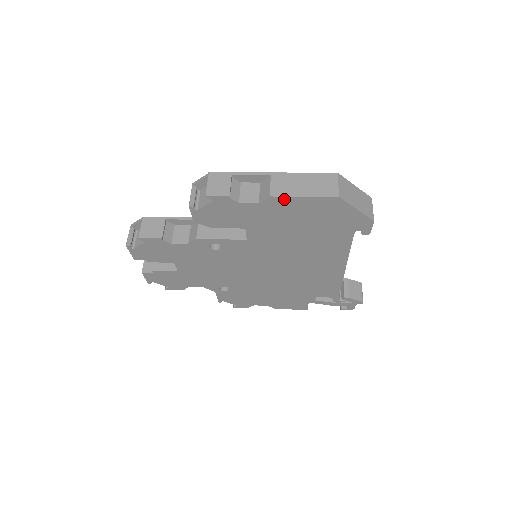
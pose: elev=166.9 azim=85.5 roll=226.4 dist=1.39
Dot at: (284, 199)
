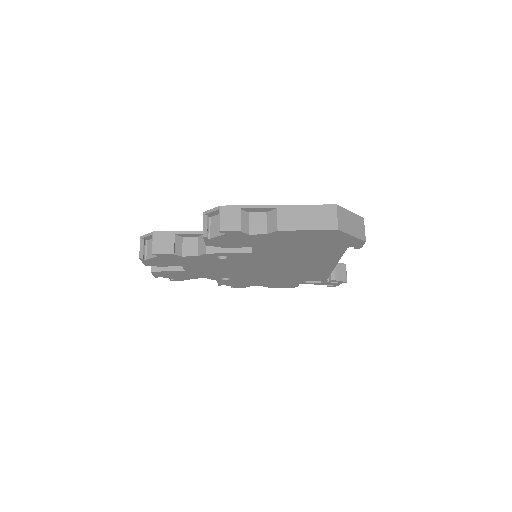
Dot at: (290, 232)
